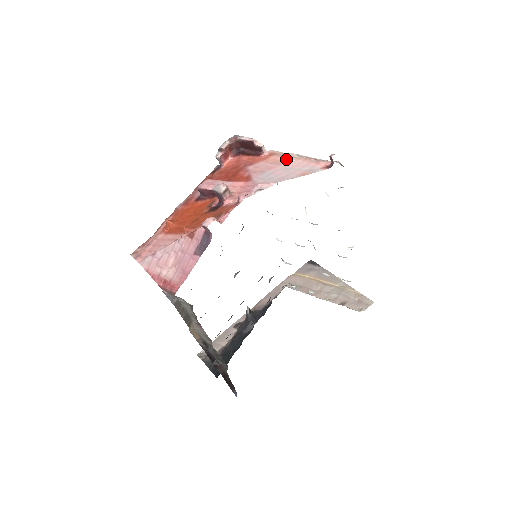
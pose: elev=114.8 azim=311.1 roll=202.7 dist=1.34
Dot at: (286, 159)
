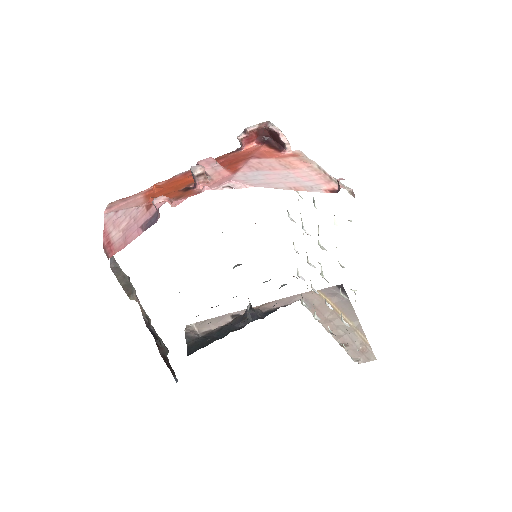
Dot at: (301, 166)
